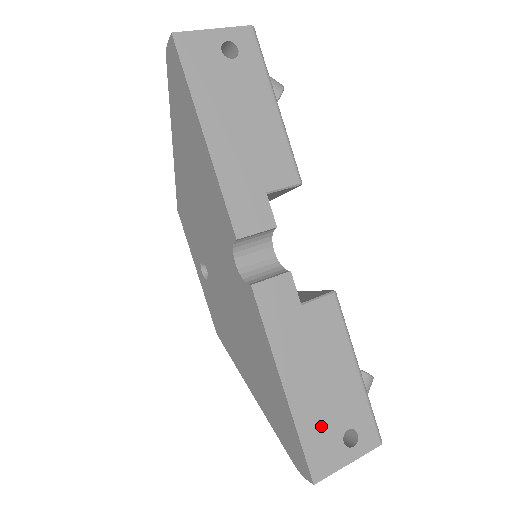
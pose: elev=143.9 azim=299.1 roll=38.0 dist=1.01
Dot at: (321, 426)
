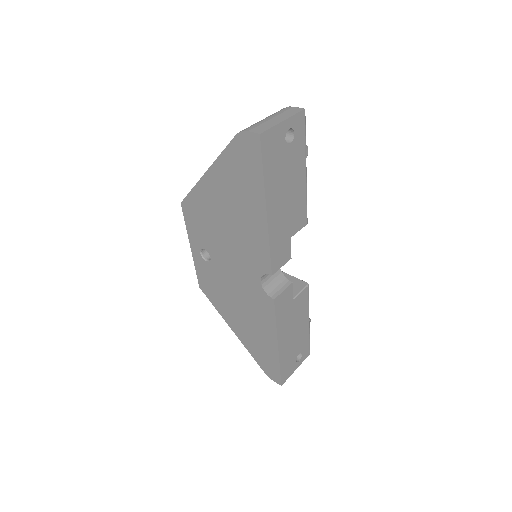
Dot at: (289, 358)
